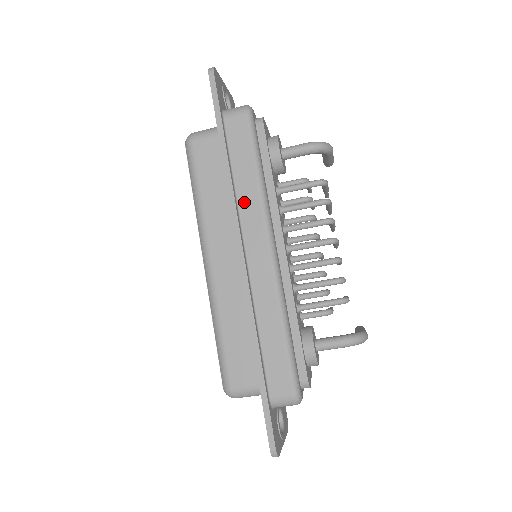
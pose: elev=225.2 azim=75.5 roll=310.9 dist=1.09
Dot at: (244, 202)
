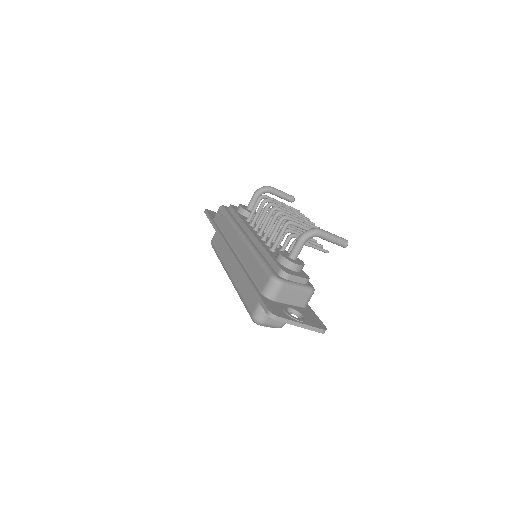
Dot at: (227, 234)
